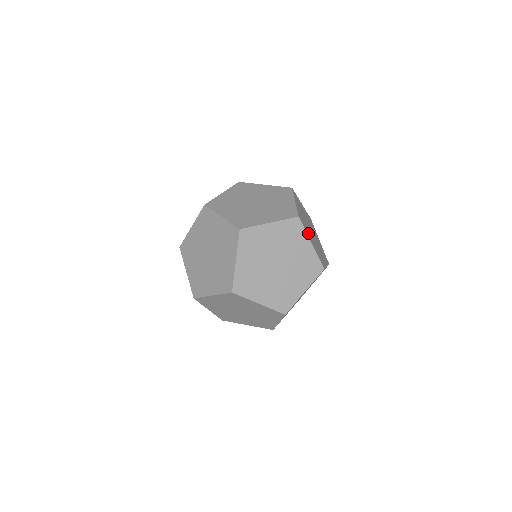
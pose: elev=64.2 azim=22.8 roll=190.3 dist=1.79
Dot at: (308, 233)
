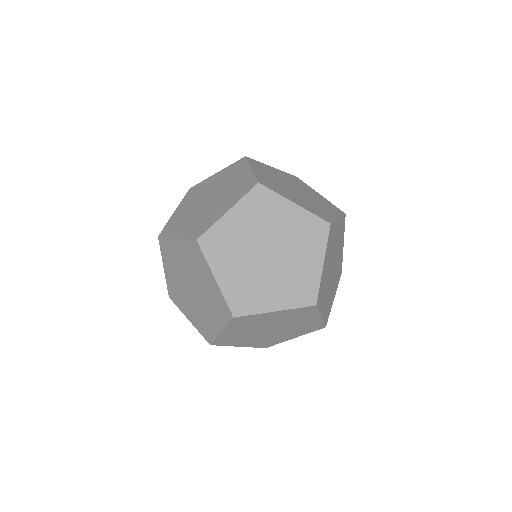
Dot at: (286, 194)
